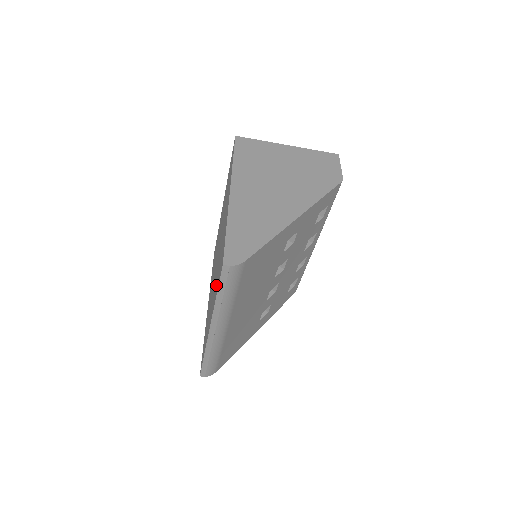
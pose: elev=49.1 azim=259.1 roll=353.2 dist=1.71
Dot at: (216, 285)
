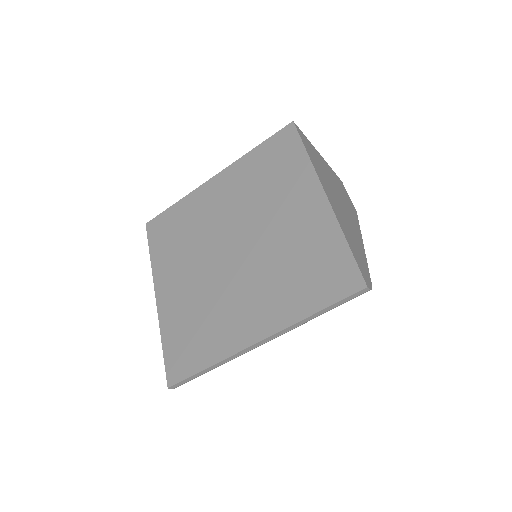
Dot at: (294, 295)
